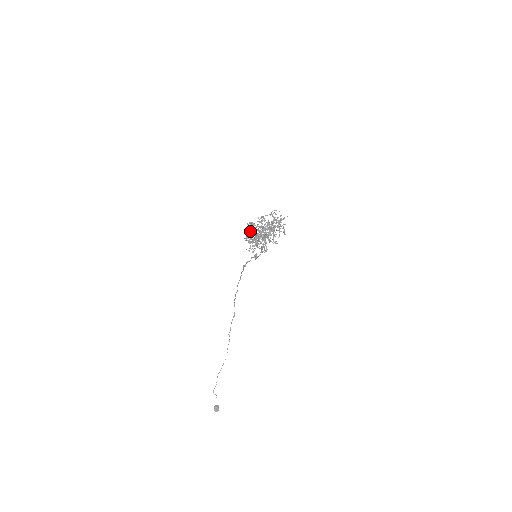
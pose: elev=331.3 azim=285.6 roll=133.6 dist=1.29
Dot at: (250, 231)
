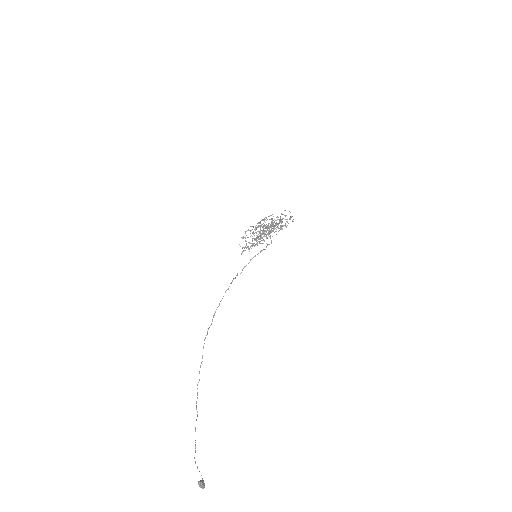
Dot at: (259, 226)
